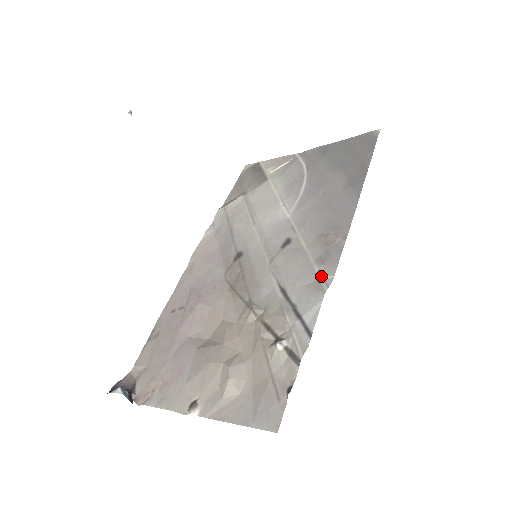
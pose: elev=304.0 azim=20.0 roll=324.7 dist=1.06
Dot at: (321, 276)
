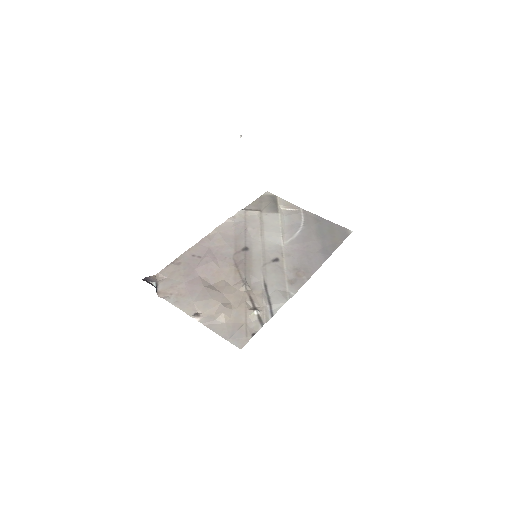
Dot at: (288, 290)
